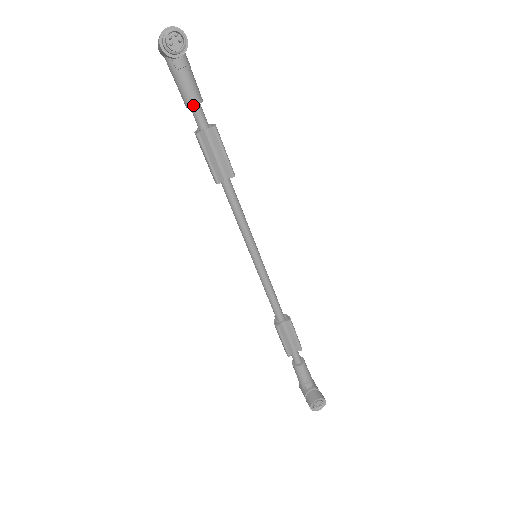
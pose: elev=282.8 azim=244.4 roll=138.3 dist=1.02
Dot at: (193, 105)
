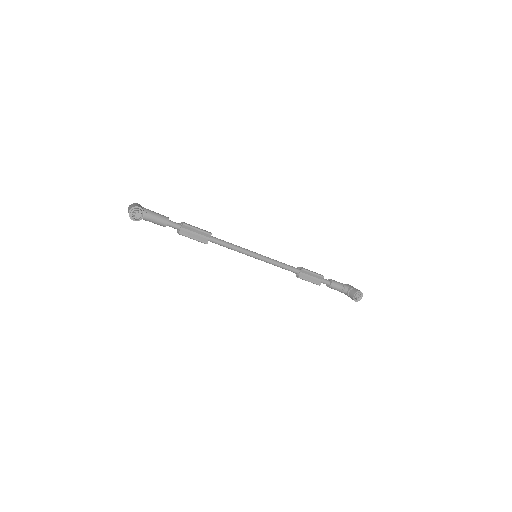
Dot at: (166, 225)
